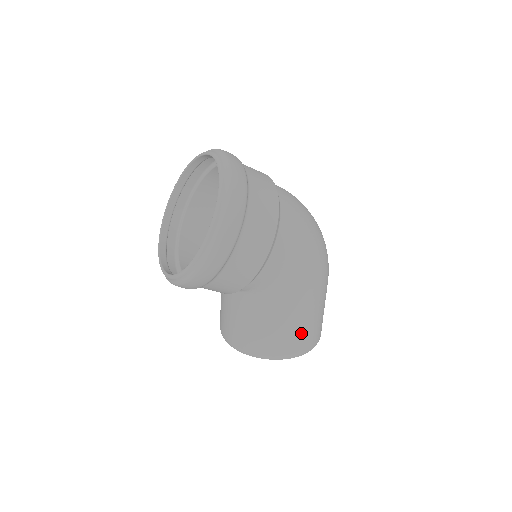
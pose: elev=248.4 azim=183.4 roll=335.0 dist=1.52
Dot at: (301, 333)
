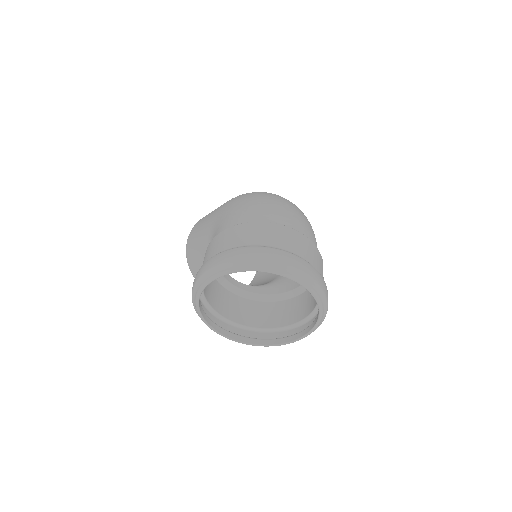
Dot at: occluded
